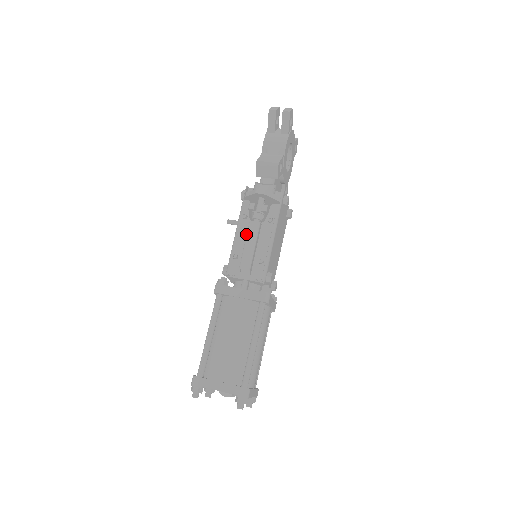
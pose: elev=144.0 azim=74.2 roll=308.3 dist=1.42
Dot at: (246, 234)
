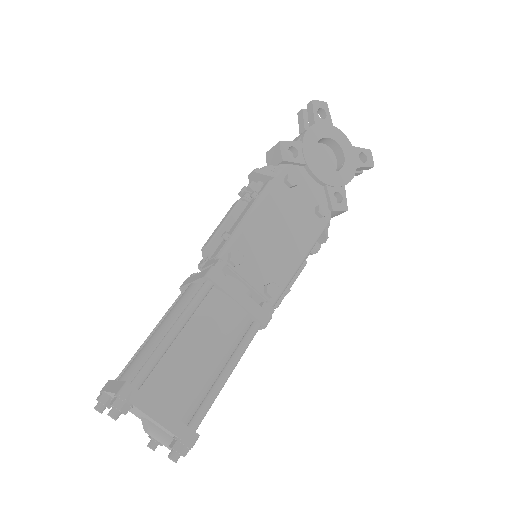
Dot at: occluded
